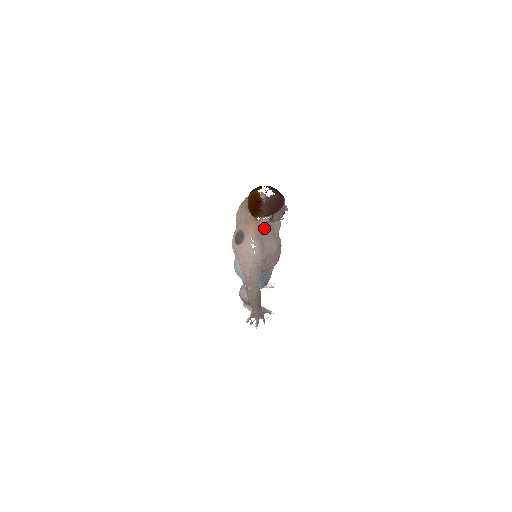
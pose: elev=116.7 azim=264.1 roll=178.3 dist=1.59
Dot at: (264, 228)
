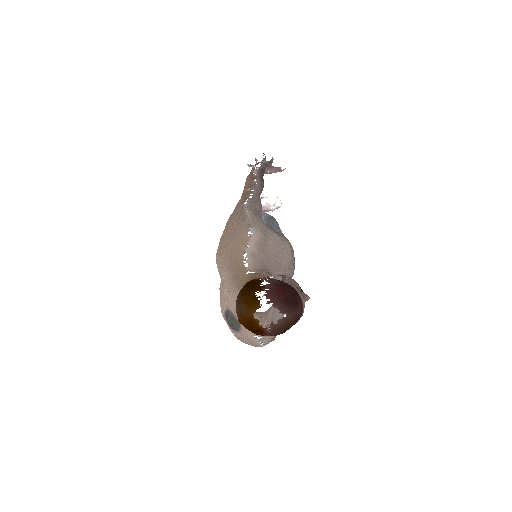
Dot at: (270, 307)
